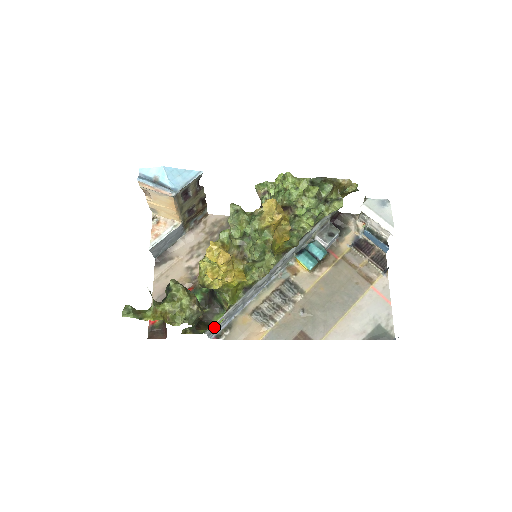
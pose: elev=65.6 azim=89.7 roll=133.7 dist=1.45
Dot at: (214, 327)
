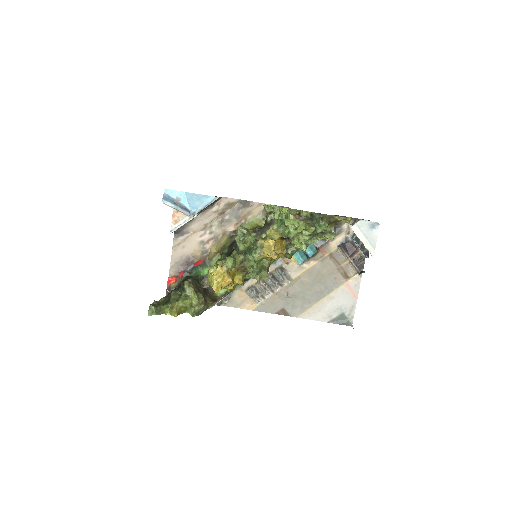
Dot at: (216, 303)
